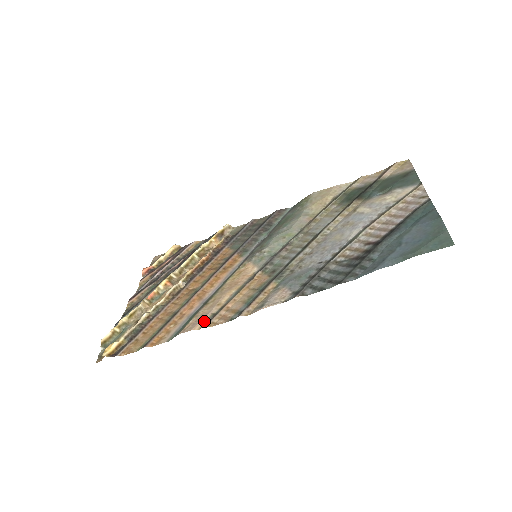
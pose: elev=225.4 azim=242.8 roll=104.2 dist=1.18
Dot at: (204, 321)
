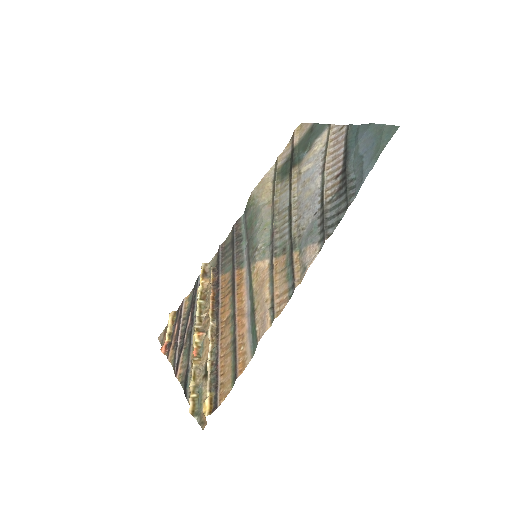
Dot at: (268, 318)
